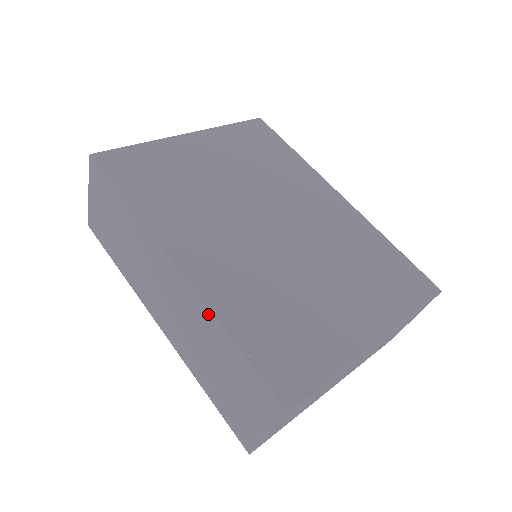
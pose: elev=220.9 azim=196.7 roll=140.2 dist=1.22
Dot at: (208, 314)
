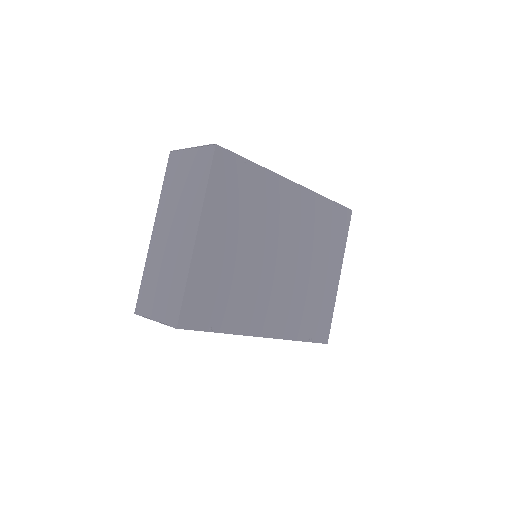
Dot at: occluded
